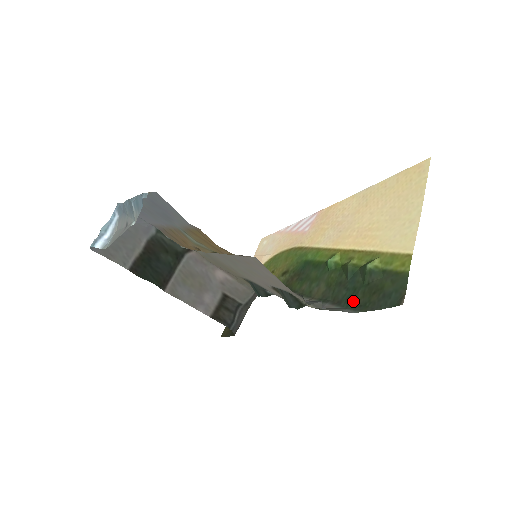
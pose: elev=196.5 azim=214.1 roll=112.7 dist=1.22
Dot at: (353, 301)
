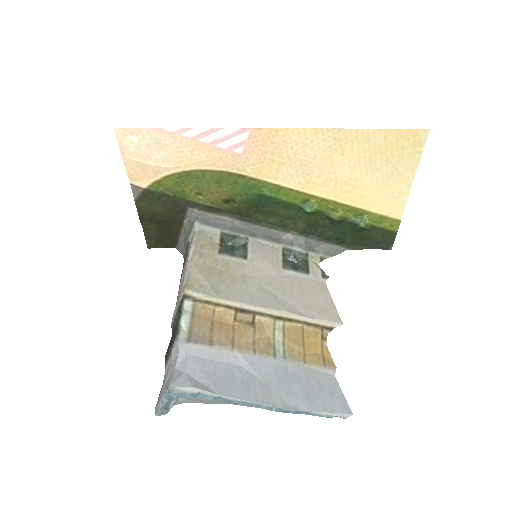
Dot at: (343, 241)
